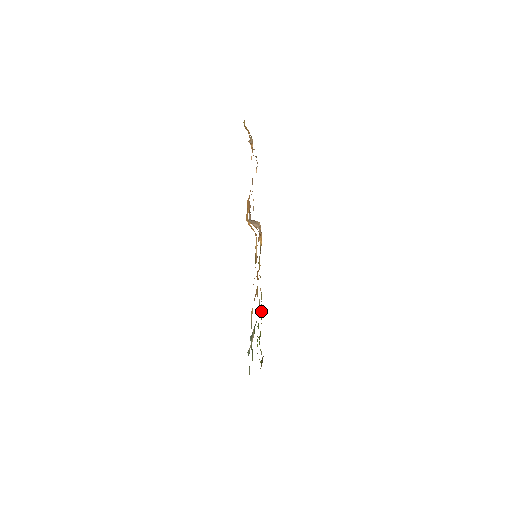
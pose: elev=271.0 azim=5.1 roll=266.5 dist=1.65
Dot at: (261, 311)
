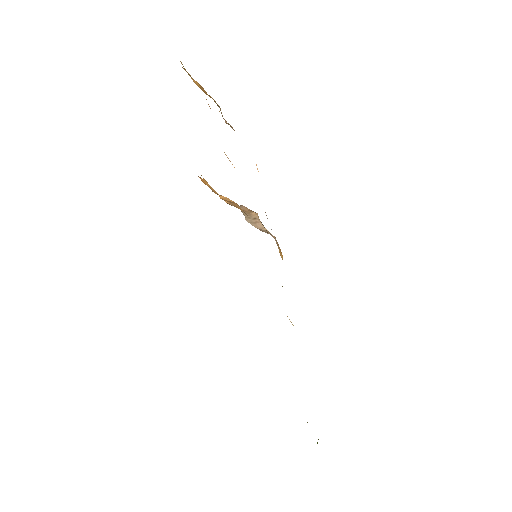
Dot at: occluded
